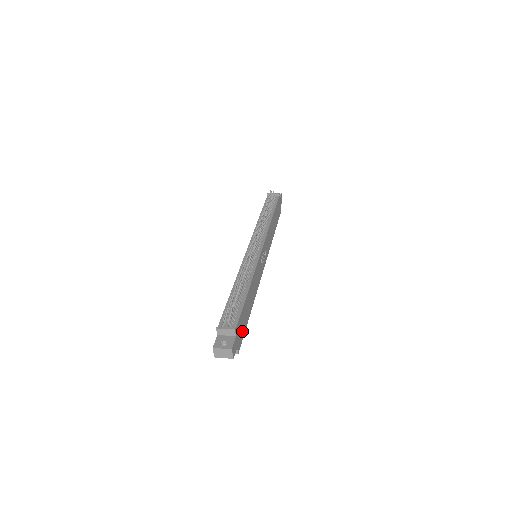
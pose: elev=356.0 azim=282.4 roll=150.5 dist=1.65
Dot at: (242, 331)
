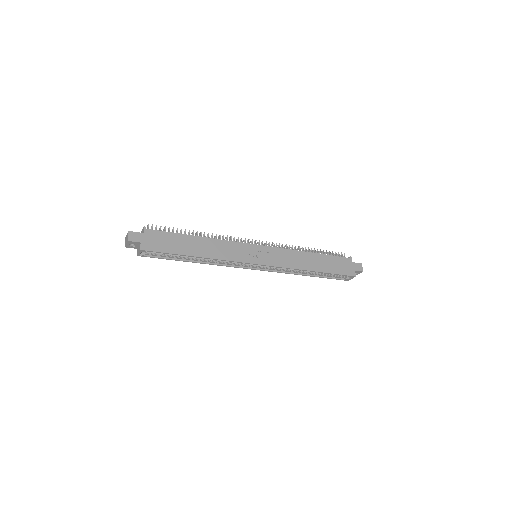
Dot at: (162, 246)
